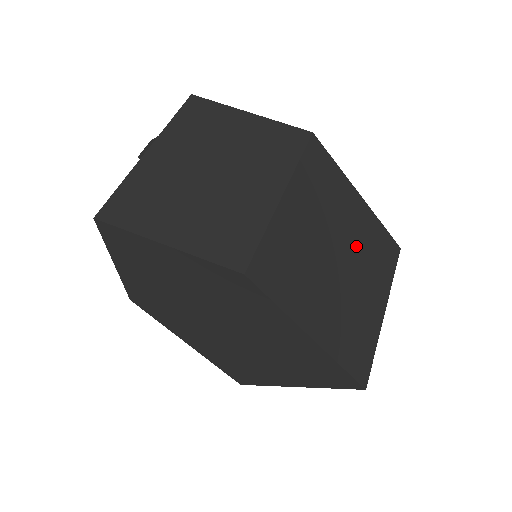
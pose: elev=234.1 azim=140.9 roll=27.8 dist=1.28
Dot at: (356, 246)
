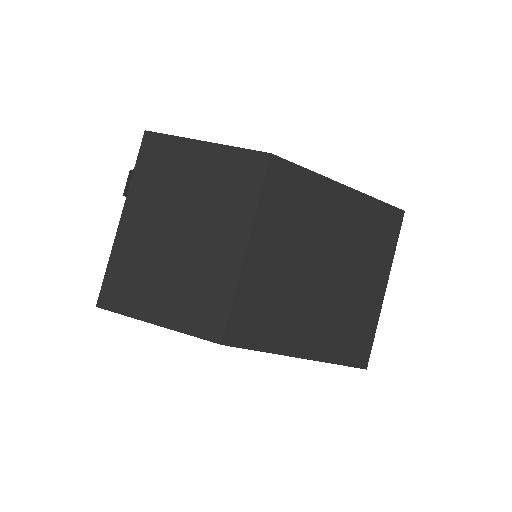
Dot at: (344, 245)
